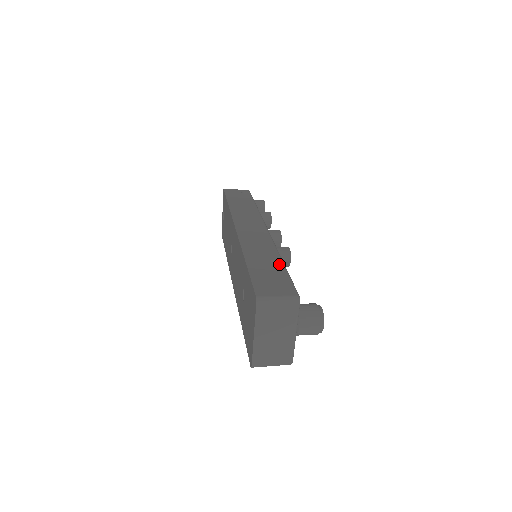
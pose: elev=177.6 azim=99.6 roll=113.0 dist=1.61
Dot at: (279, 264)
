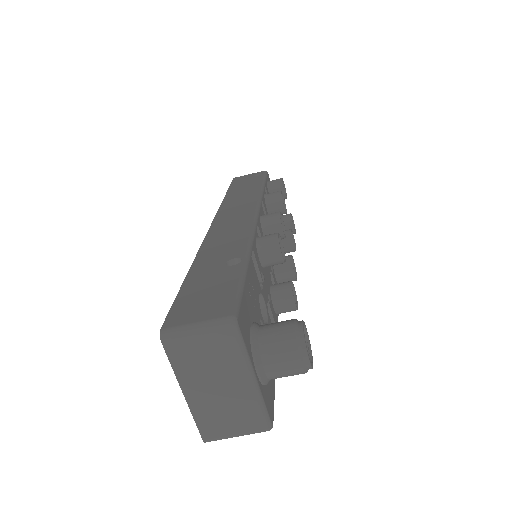
Dot at: (237, 264)
